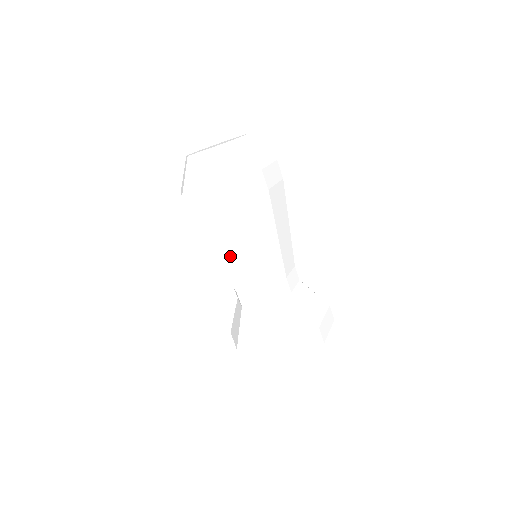
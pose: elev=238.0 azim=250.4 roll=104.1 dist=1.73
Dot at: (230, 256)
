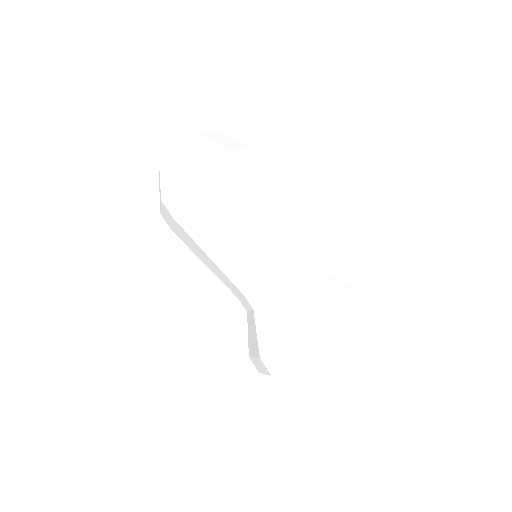
Dot at: (209, 263)
